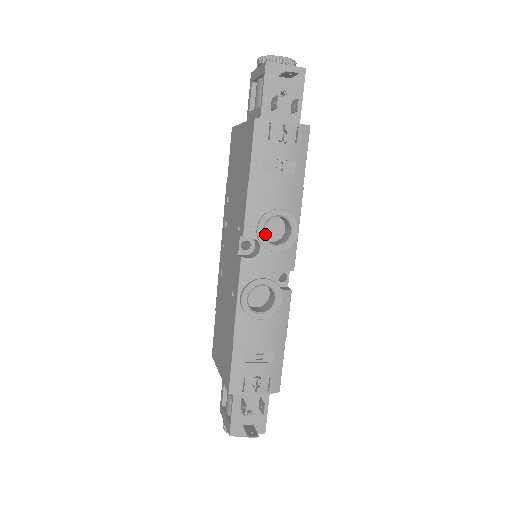
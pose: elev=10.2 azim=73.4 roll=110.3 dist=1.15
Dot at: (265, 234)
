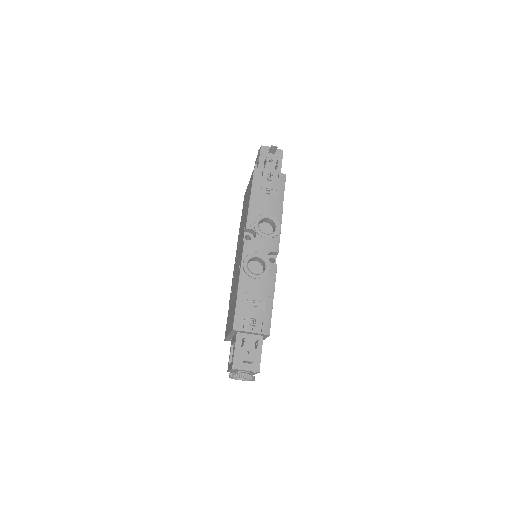
Dot at: occluded
